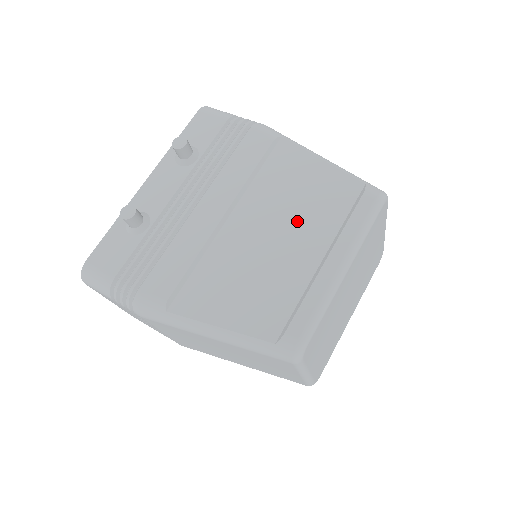
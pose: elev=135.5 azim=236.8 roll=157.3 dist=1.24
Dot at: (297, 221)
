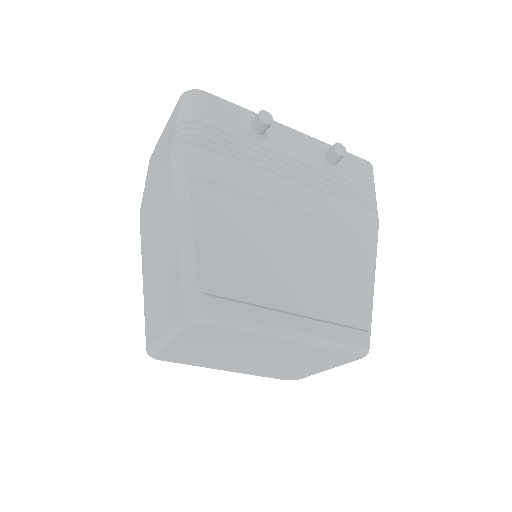
Dot at: (315, 278)
